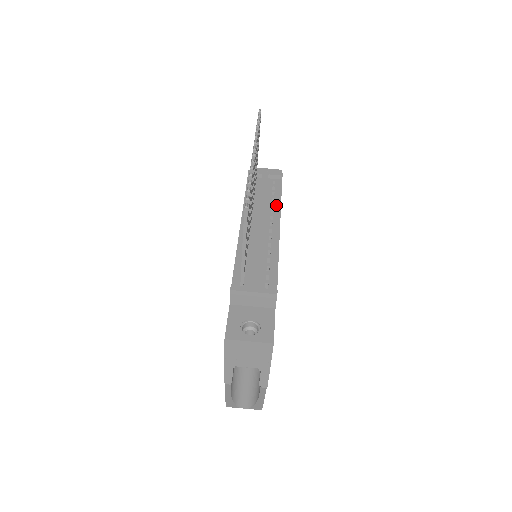
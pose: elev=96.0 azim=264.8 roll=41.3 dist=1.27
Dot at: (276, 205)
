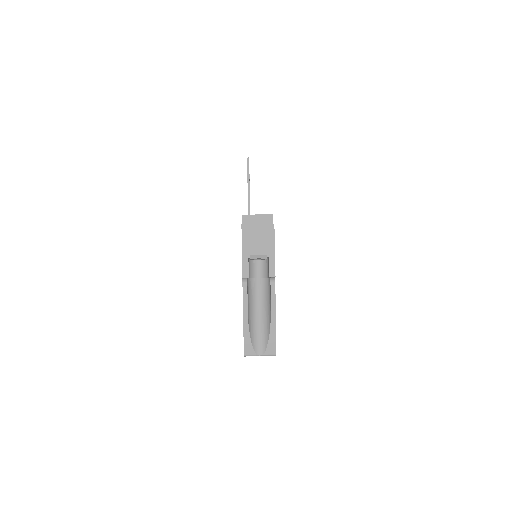
Dot at: occluded
